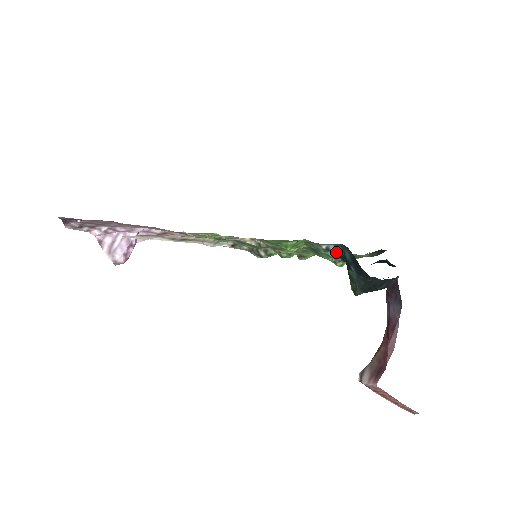
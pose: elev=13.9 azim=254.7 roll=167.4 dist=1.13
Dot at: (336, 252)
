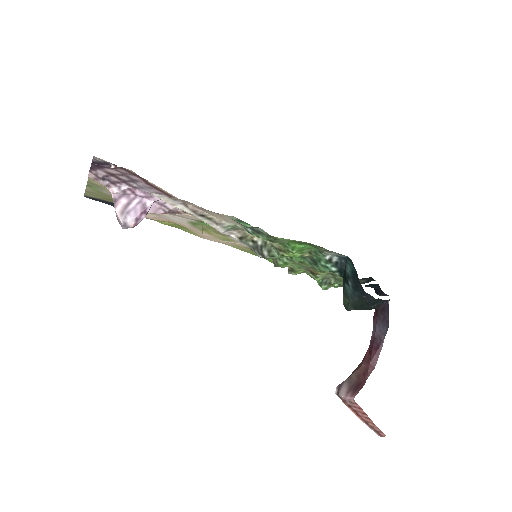
Dot at: (337, 265)
